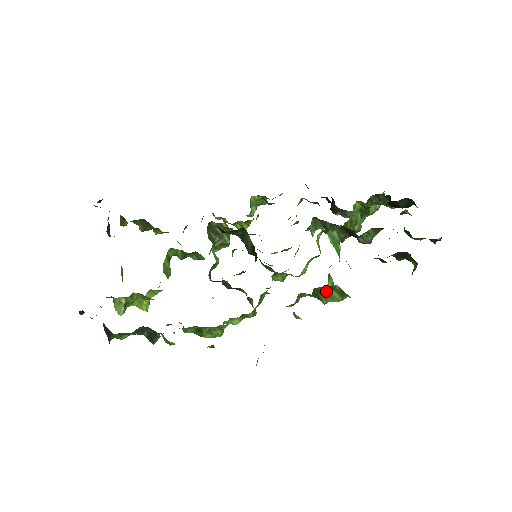
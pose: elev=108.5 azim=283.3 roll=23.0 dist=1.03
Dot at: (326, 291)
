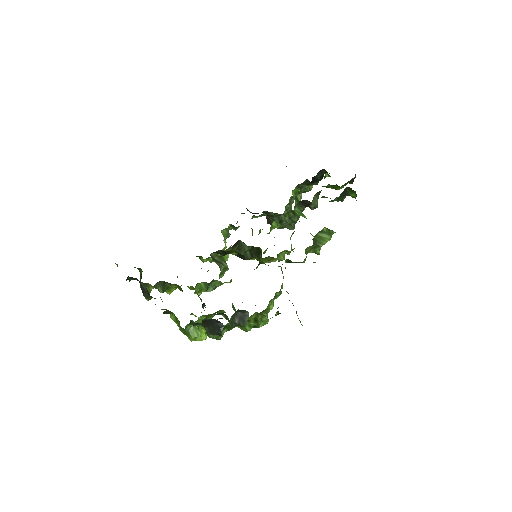
Dot at: (319, 237)
